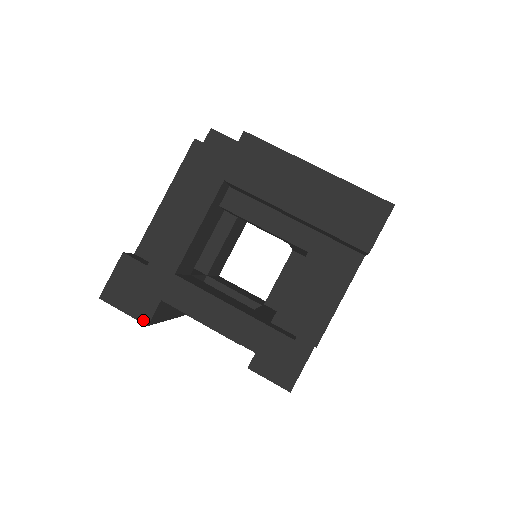
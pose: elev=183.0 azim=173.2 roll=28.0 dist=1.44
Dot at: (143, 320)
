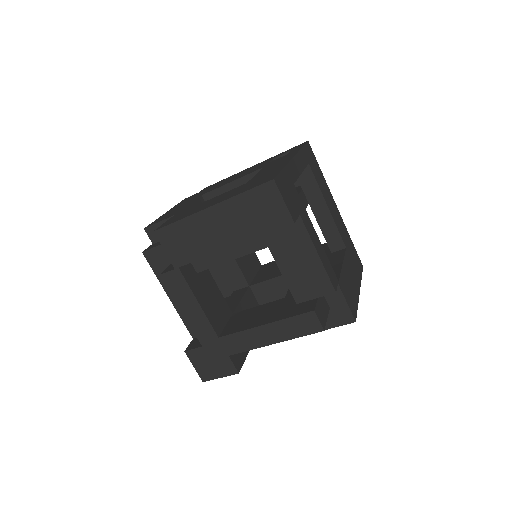
Dot at: (233, 373)
